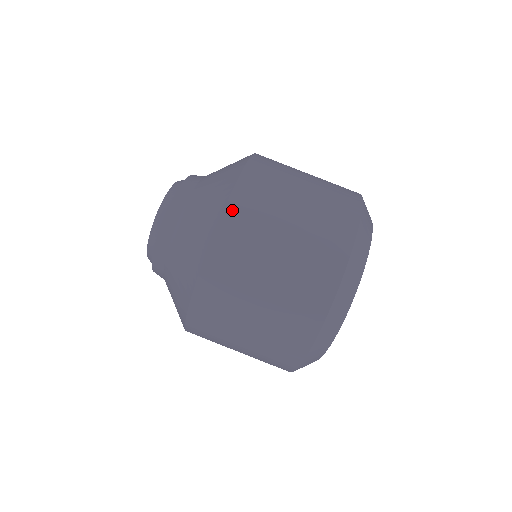
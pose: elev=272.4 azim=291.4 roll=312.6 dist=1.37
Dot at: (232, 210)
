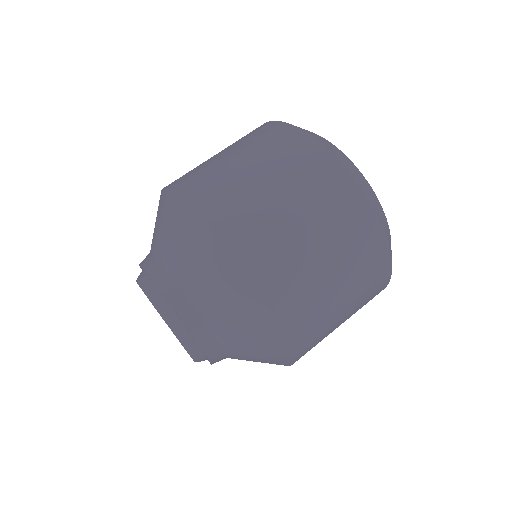
Dot at: (255, 271)
